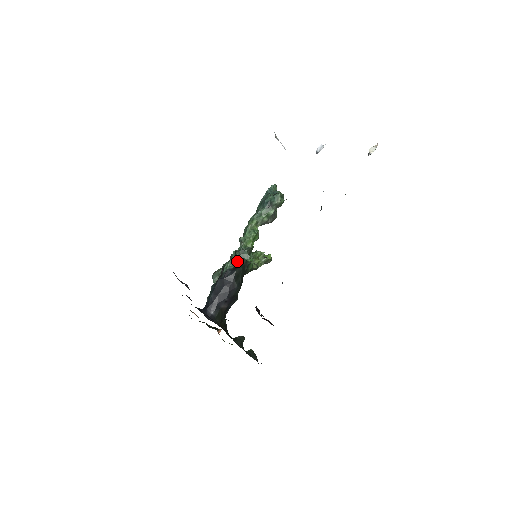
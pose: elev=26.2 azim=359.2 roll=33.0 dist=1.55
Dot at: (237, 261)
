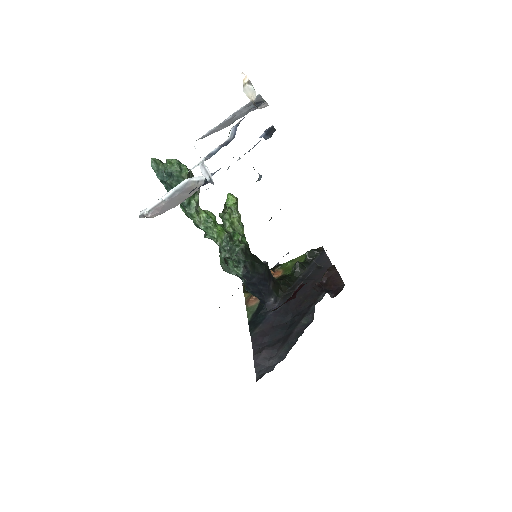
Dot at: (238, 261)
